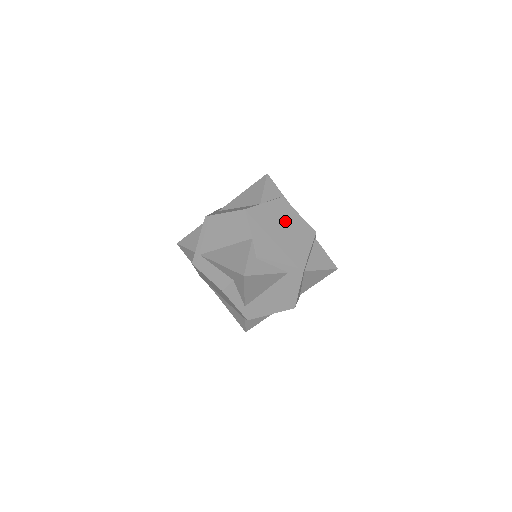
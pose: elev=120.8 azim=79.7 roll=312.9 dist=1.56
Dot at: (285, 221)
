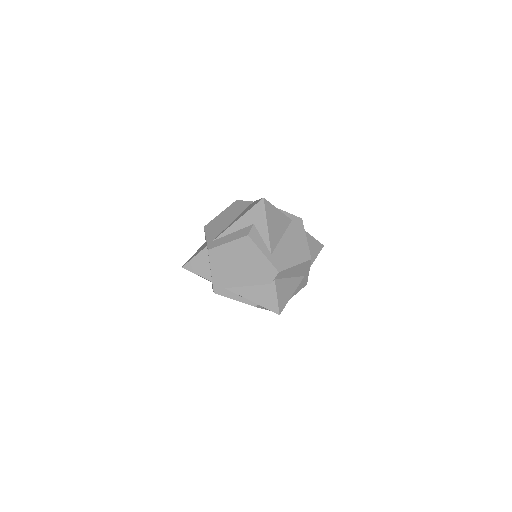
Dot at: occluded
